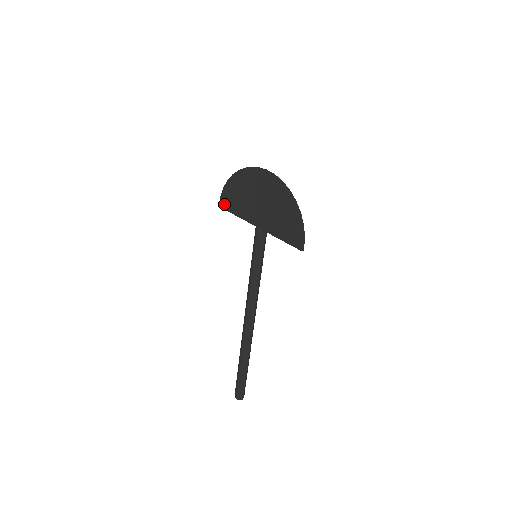
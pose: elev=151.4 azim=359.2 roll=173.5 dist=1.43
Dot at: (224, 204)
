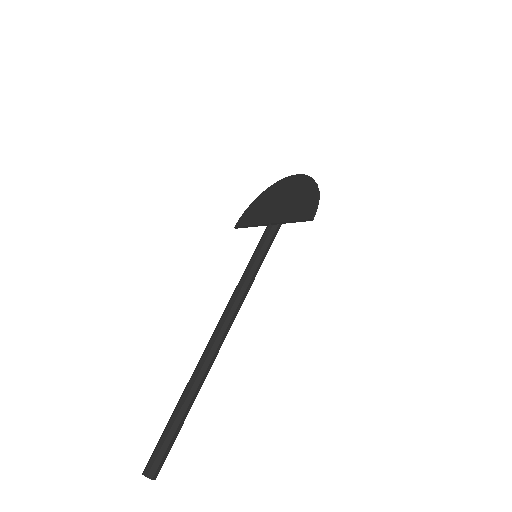
Dot at: (241, 222)
